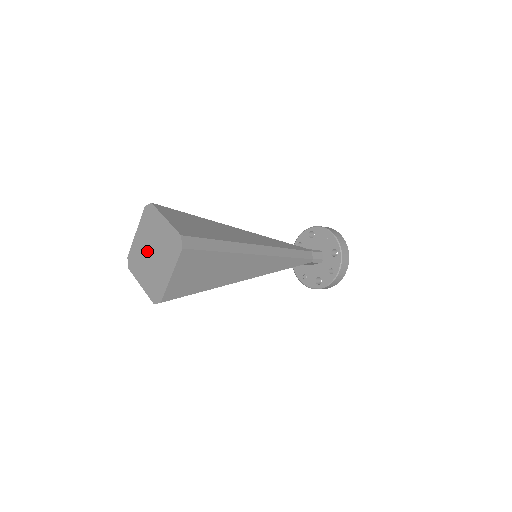
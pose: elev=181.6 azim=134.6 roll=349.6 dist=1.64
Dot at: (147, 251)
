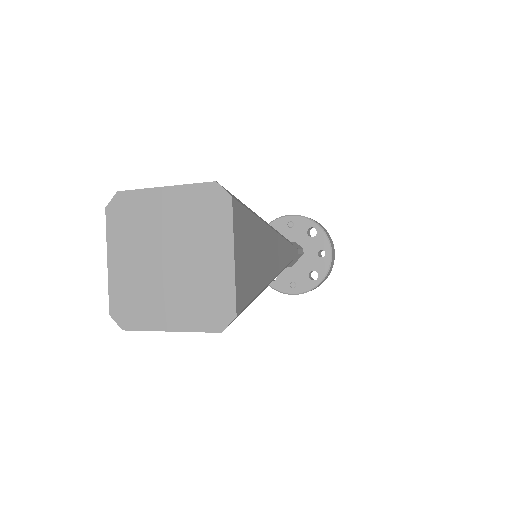
Dot at: (152, 266)
